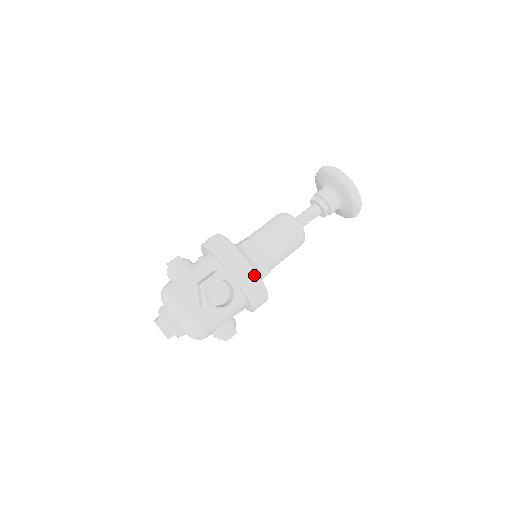
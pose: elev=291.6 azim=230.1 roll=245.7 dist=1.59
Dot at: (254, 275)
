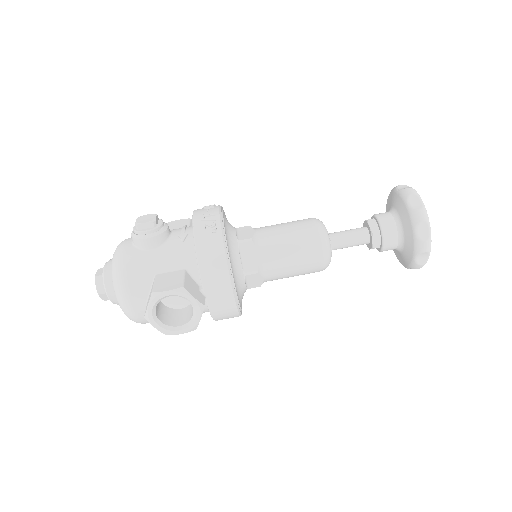
Dot at: (231, 300)
